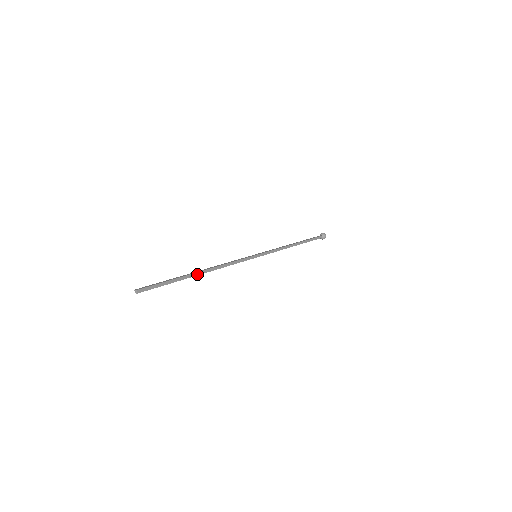
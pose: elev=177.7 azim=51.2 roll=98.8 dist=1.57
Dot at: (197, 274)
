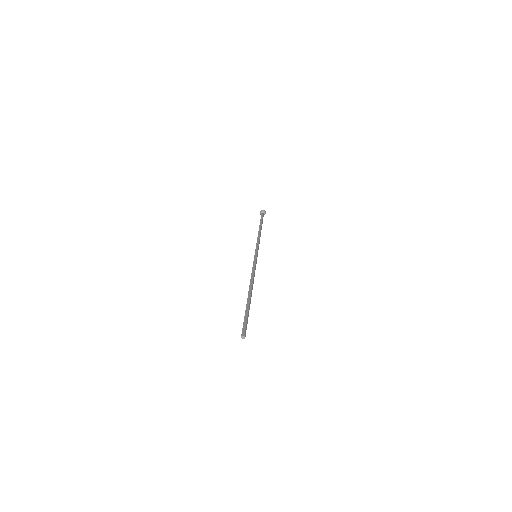
Dot at: (251, 296)
